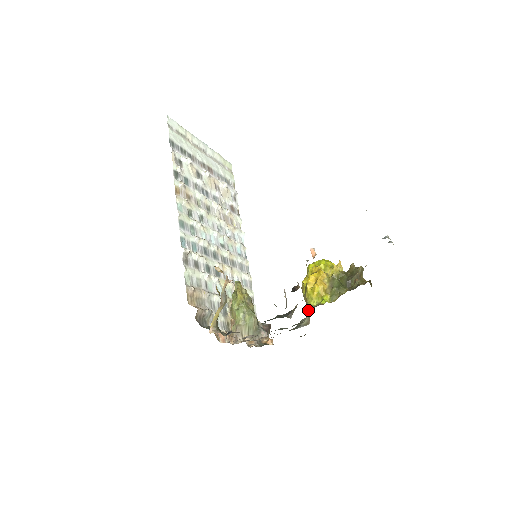
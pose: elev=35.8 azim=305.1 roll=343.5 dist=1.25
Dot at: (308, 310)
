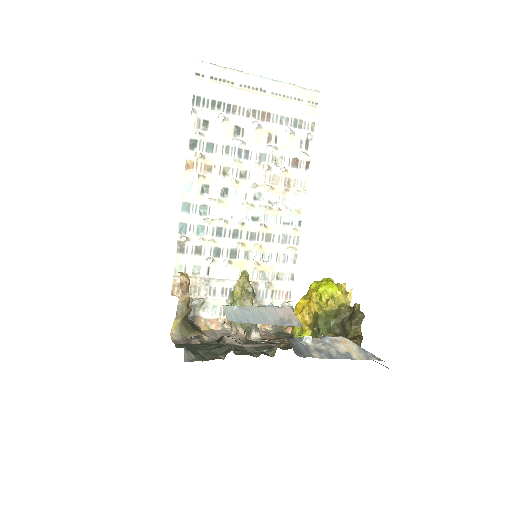
Dot at: occluded
